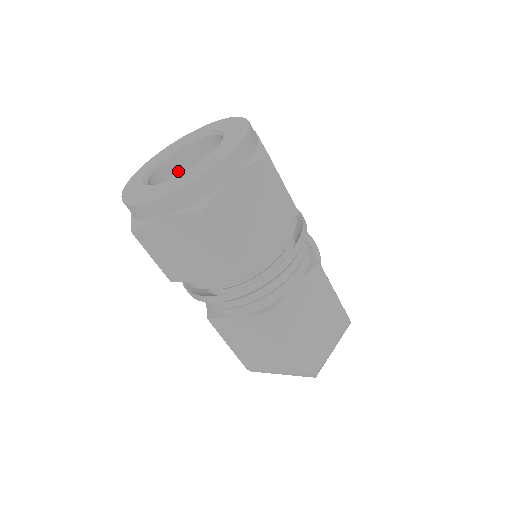
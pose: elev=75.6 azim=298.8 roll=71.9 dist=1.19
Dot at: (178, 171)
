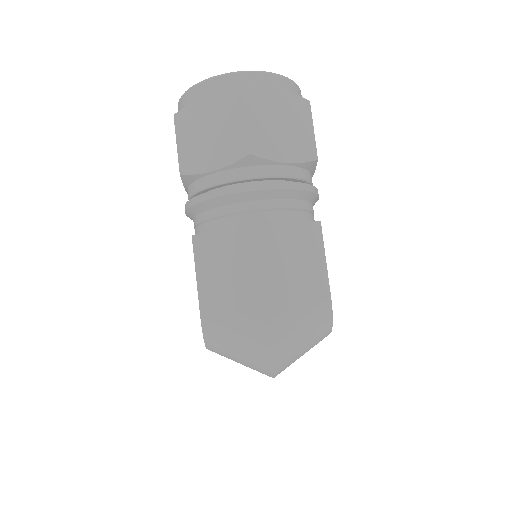
Dot at: occluded
